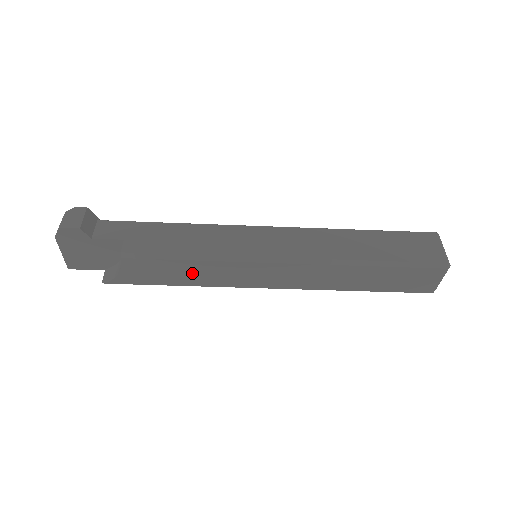
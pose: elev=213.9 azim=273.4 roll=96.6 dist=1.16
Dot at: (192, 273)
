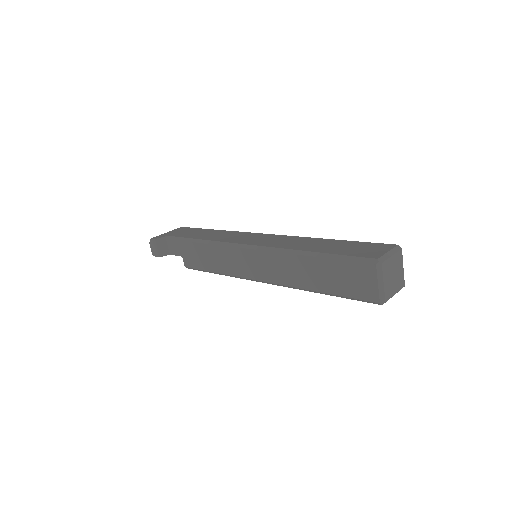
Dot at: occluded
